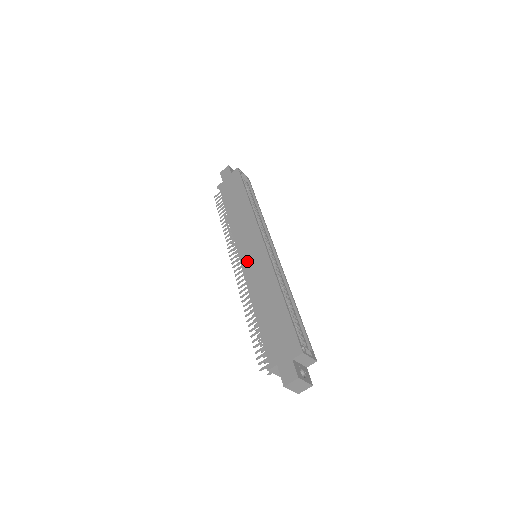
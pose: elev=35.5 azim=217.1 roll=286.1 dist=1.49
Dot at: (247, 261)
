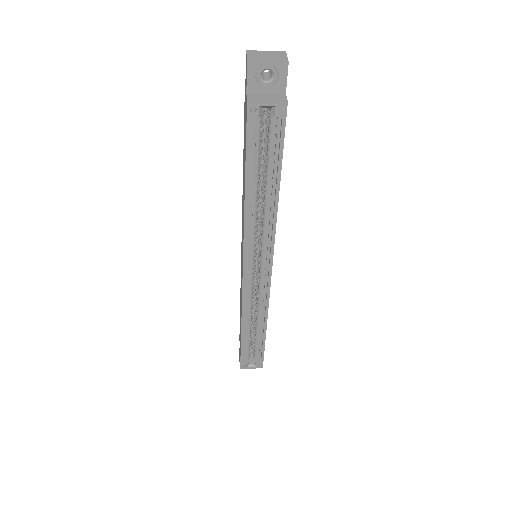
Dot at: (241, 260)
